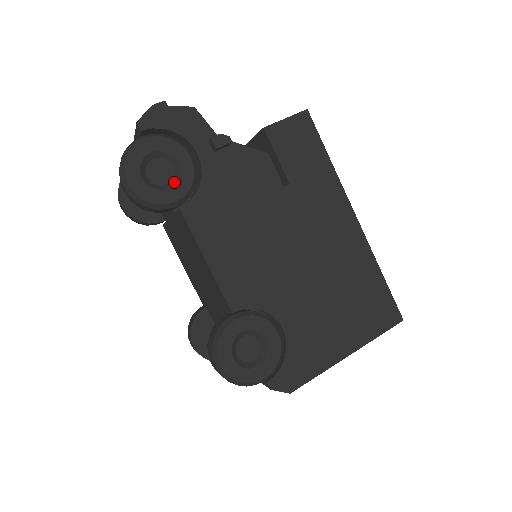
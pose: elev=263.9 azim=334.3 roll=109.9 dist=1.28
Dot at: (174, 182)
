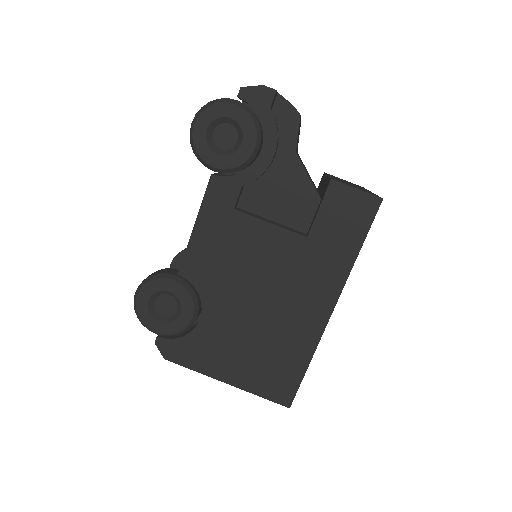
Dot at: (226, 153)
